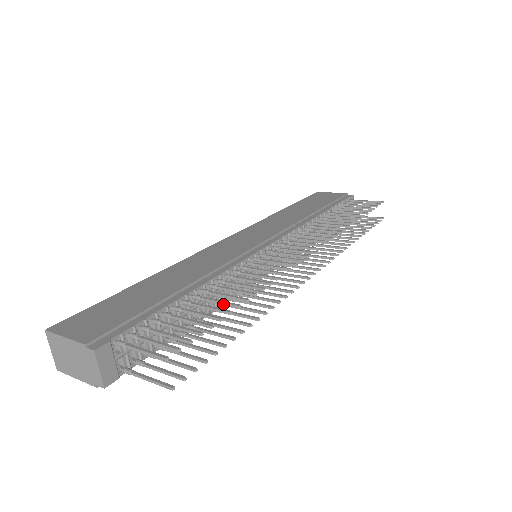
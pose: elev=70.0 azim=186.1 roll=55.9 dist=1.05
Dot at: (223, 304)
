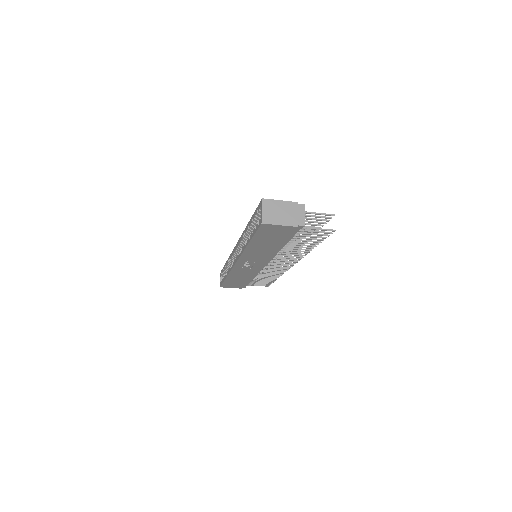
Dot at: occluded
